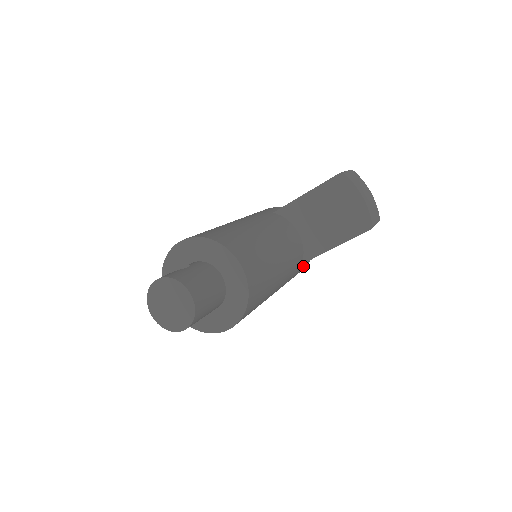
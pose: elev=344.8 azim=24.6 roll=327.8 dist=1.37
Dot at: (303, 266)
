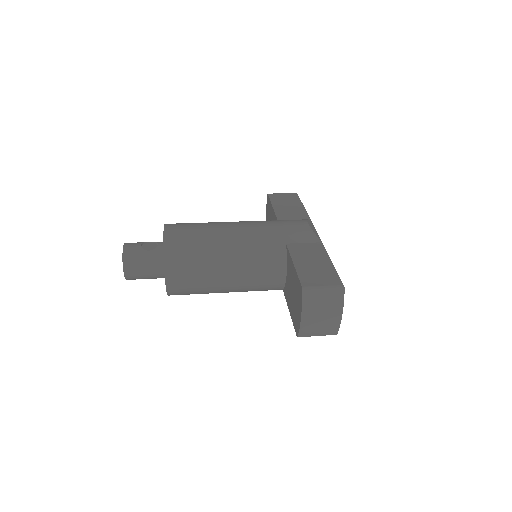
Dot at: occluded
